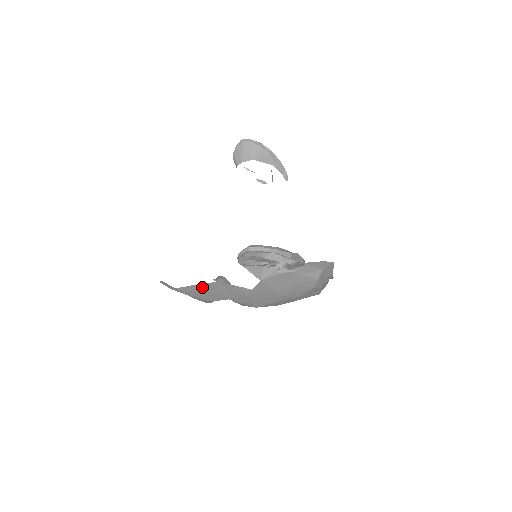
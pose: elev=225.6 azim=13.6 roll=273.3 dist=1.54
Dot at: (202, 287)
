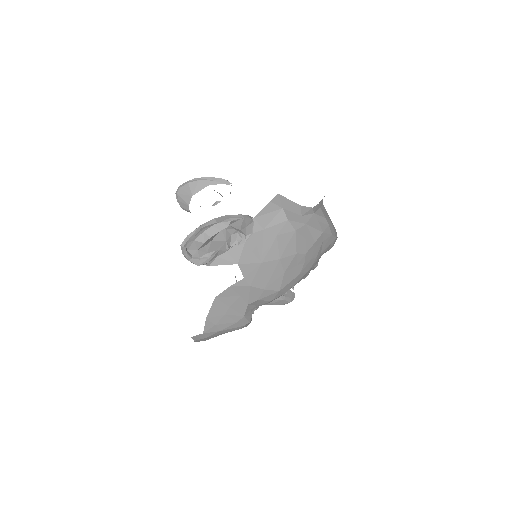
Dot at: (215, 313)
